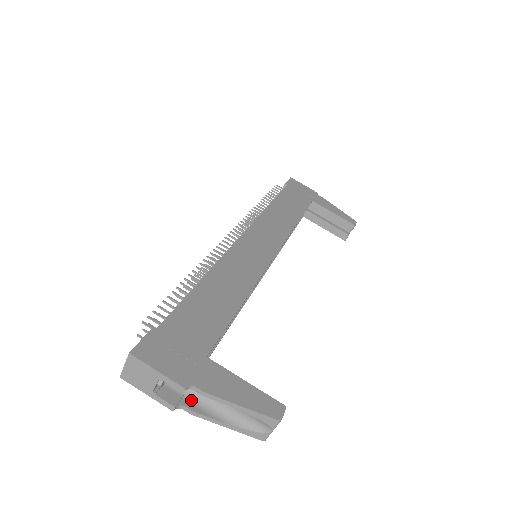
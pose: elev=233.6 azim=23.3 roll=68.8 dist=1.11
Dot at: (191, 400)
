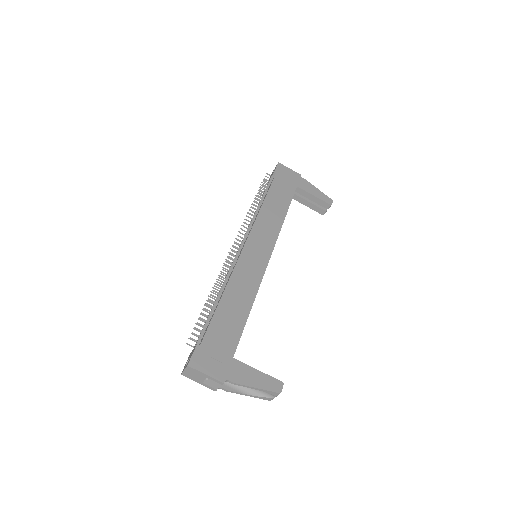
Dot at: (225, 383)
